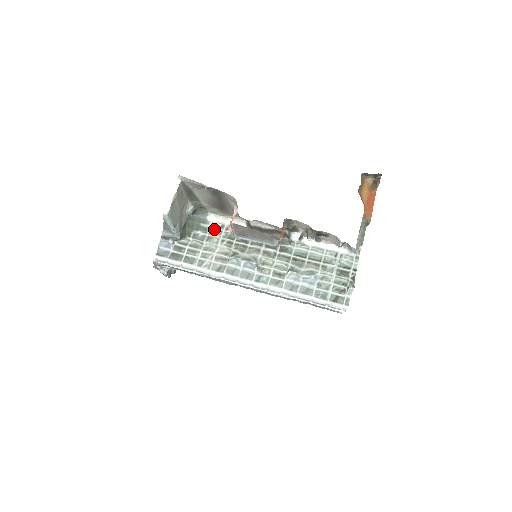
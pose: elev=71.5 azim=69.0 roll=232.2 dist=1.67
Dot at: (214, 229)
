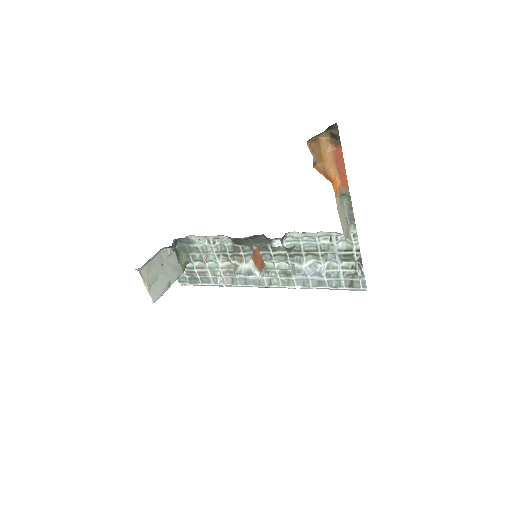
Dot at: (204, 246)
